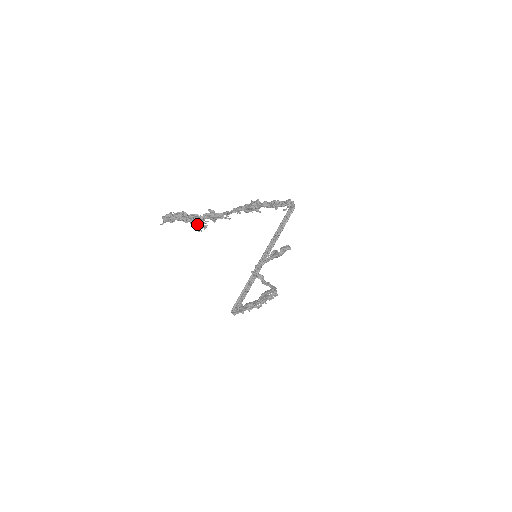
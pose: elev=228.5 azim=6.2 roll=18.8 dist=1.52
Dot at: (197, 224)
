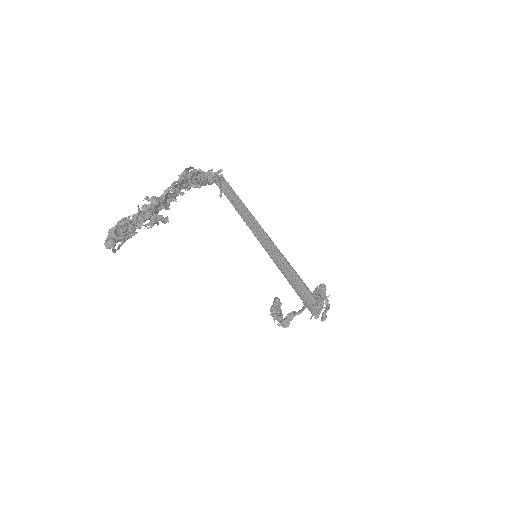
Dot at: (153, 221)
